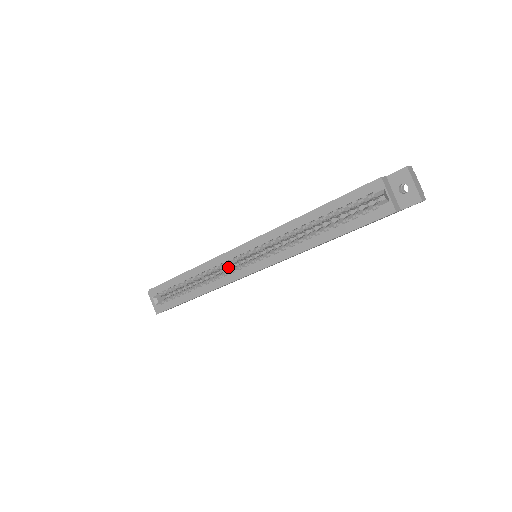
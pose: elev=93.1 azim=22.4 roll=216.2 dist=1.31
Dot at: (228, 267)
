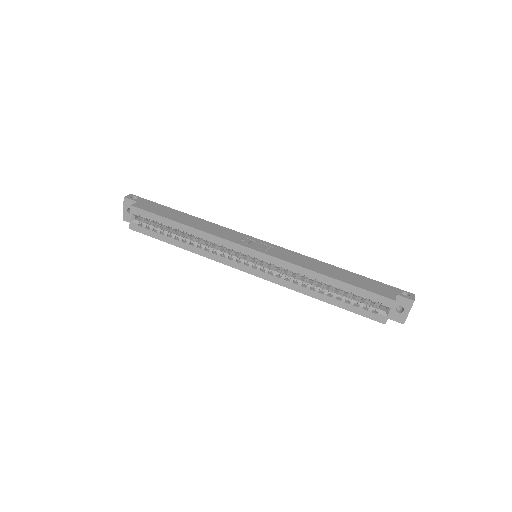
Dot at: occluded
